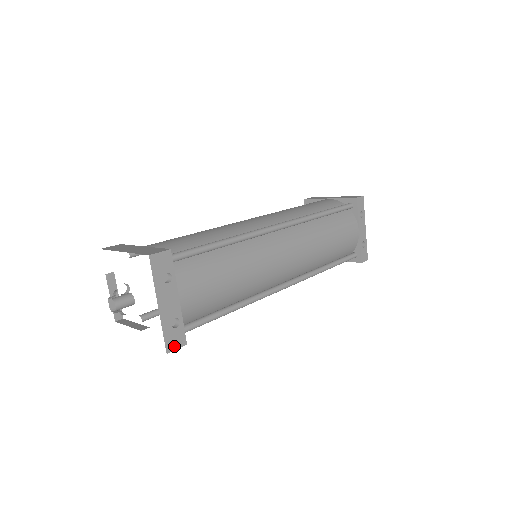
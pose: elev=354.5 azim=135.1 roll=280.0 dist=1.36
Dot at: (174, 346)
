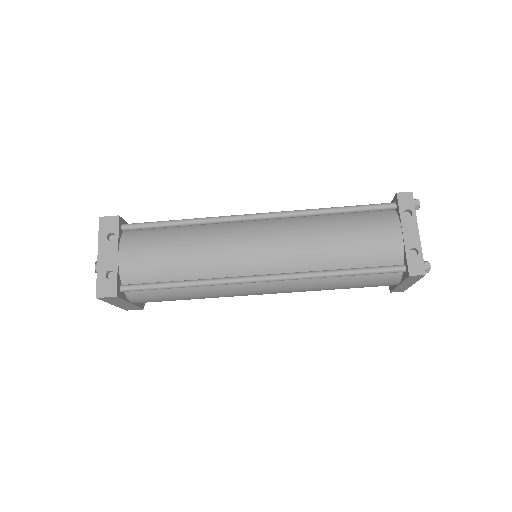
Dot at: (104, 294)
